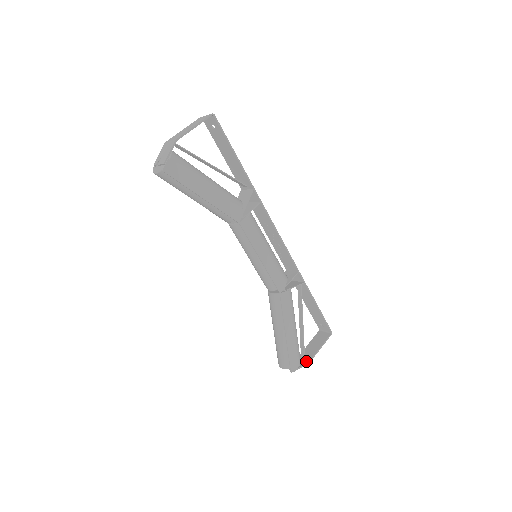
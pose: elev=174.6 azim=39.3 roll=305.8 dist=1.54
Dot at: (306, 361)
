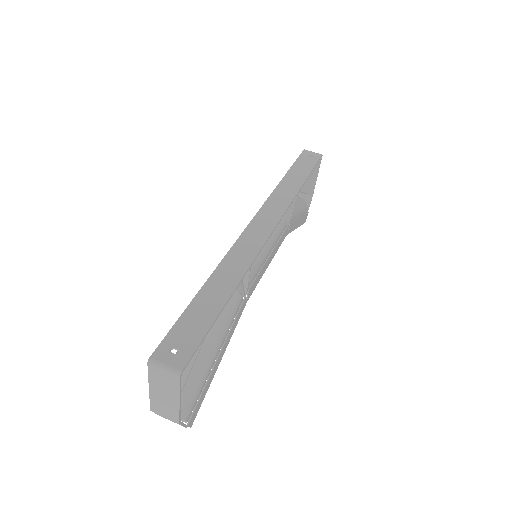
Dot at: (309, 196)
